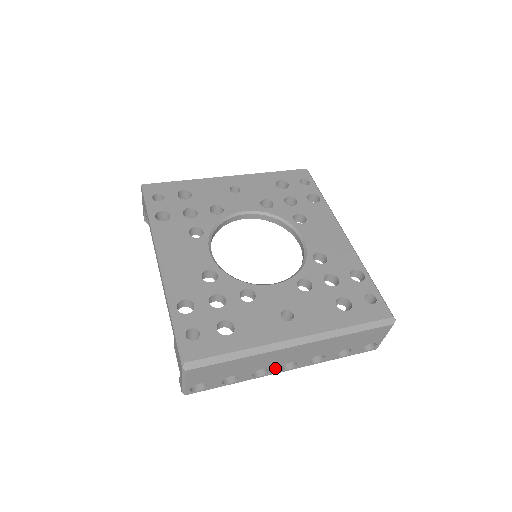
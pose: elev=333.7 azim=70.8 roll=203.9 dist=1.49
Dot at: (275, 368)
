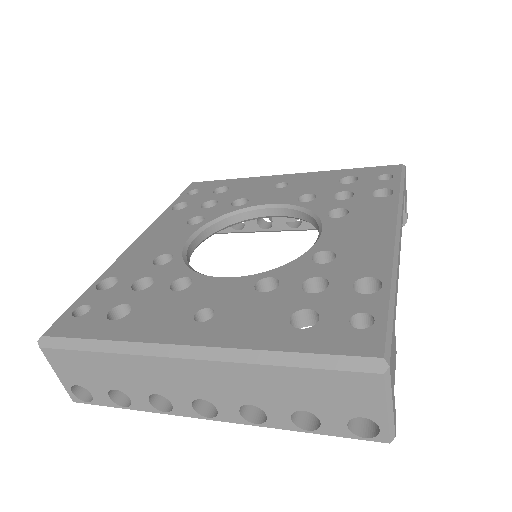
Dot at: (181, 402)
